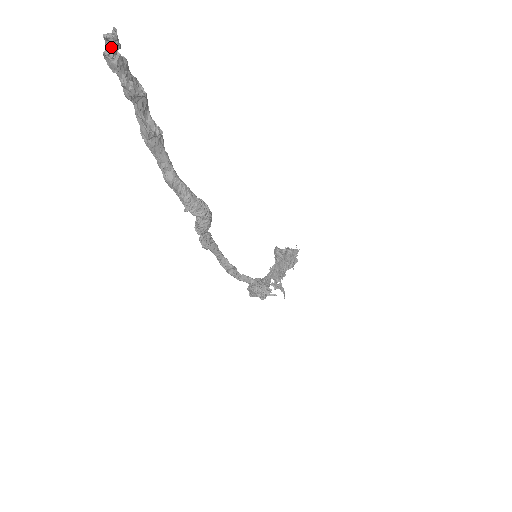
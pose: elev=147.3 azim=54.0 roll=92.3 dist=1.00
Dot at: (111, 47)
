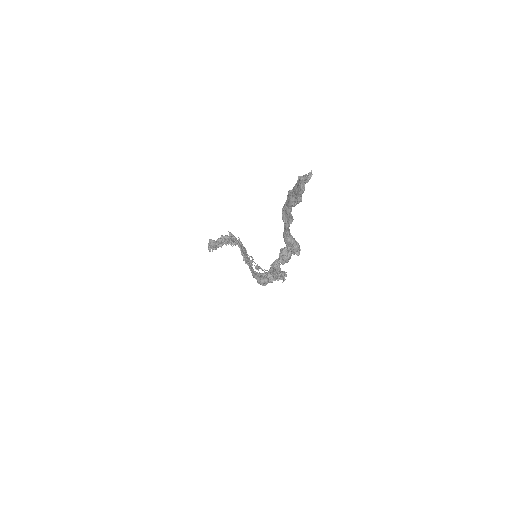
Dot at: occluded
